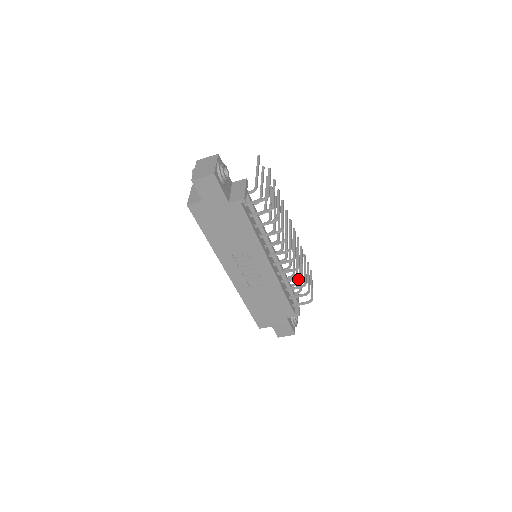
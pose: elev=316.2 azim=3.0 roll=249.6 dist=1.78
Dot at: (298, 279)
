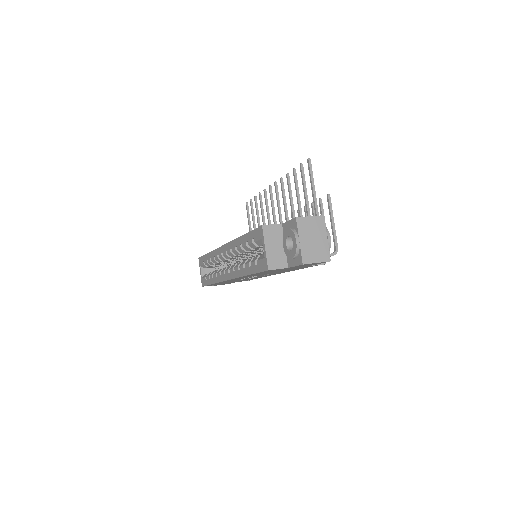
Dot at: occluded
